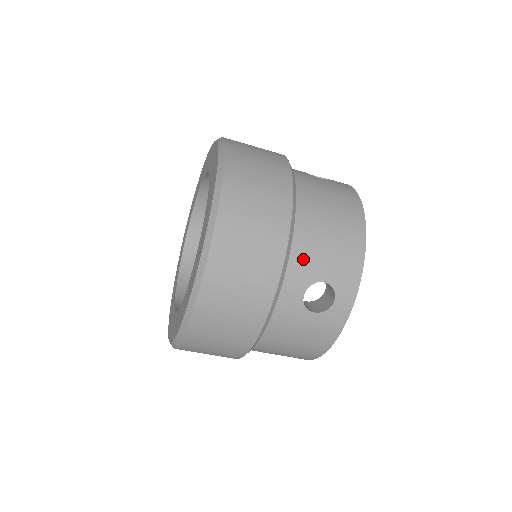
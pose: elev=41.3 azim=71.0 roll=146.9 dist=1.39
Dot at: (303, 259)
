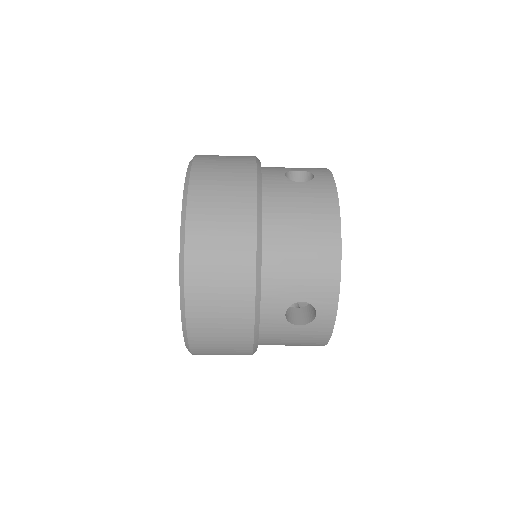
Dot at: (277, 286)
